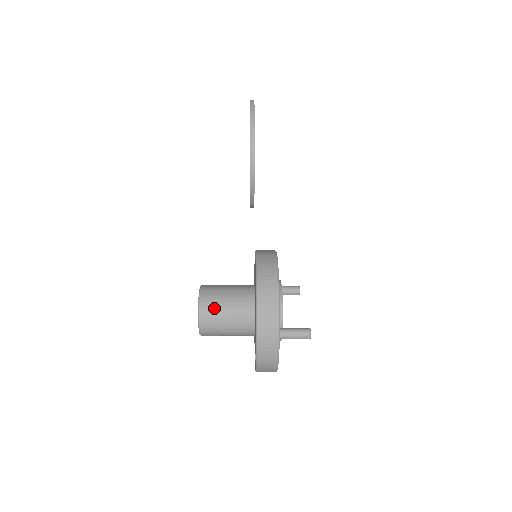
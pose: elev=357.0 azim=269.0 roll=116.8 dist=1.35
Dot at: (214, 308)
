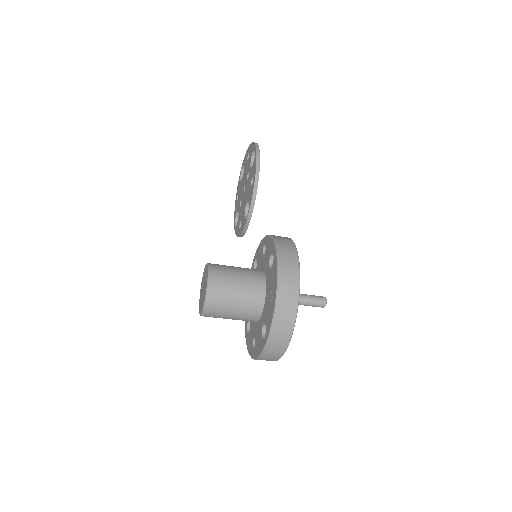
Dot at: (225, 276)
